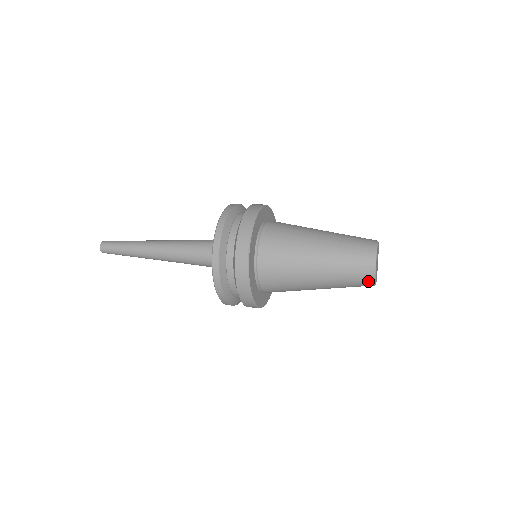
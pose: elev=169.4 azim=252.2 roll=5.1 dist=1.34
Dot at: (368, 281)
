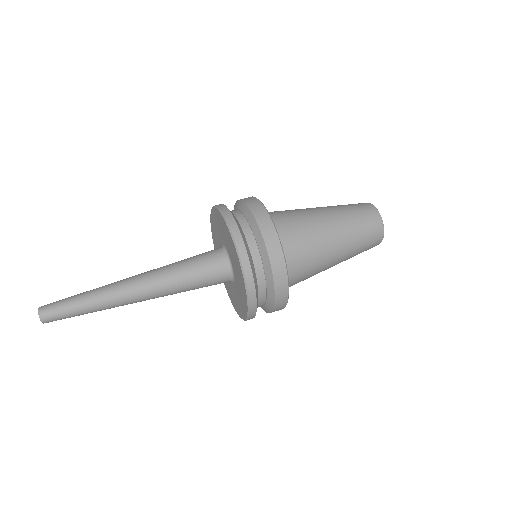
Dot at: (377, 242)
